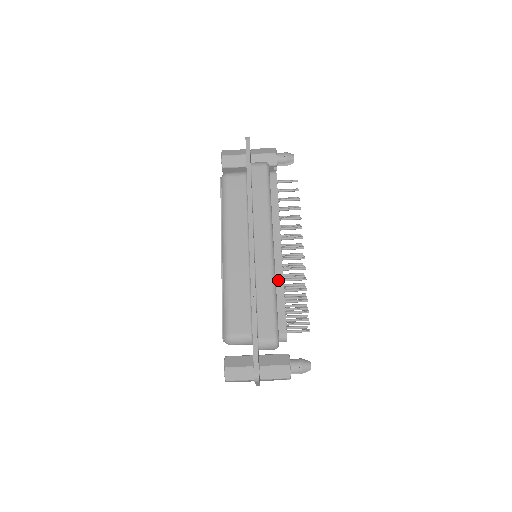
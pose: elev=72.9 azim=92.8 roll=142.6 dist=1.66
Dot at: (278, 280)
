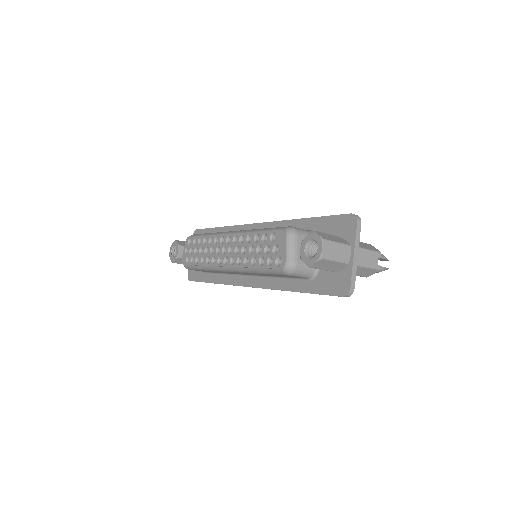
Dot at: occluded
